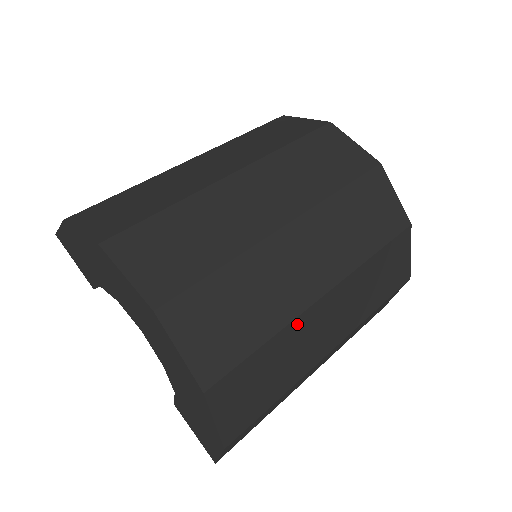
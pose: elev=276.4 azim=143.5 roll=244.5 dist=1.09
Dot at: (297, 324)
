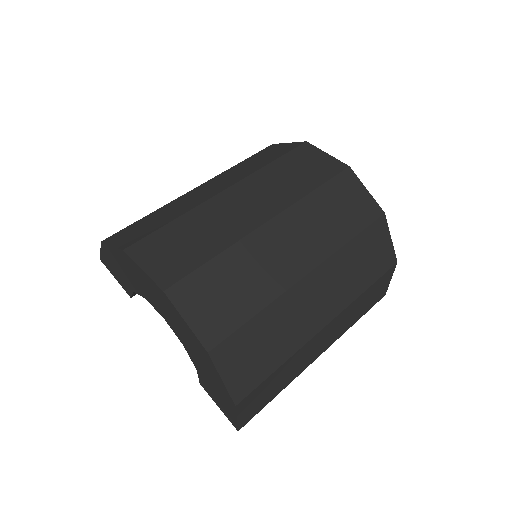
Dot at: (285, 299)
